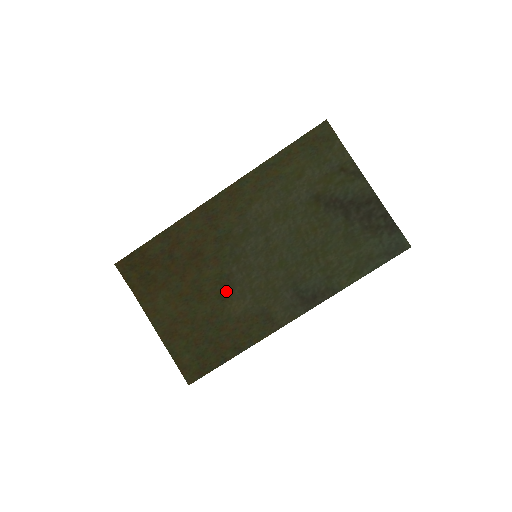
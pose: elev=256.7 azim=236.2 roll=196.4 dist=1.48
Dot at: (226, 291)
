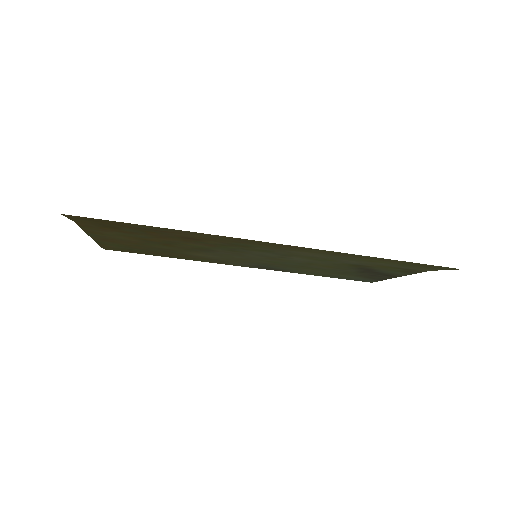
Dot at: (199, 251)
